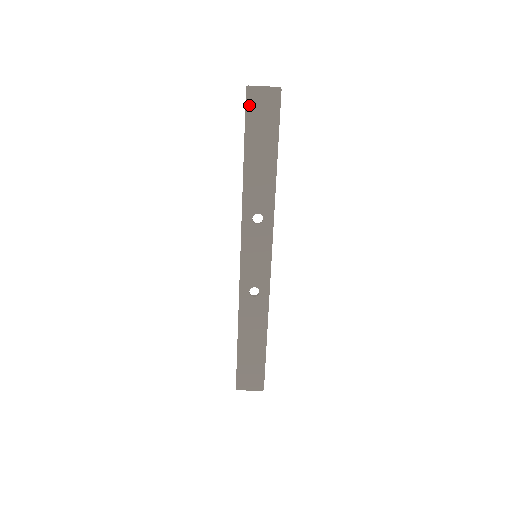
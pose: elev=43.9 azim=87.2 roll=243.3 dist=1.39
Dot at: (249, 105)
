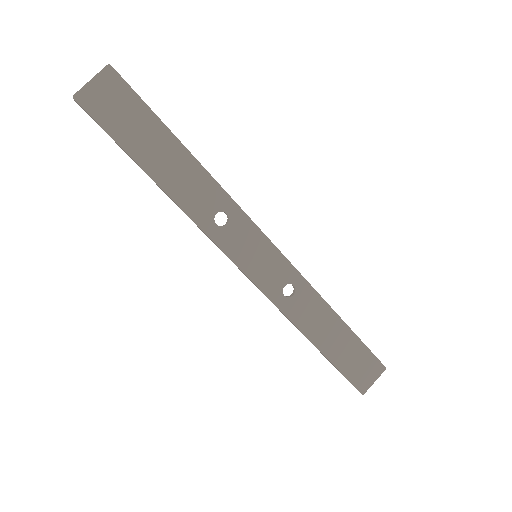
Dot at: (96, 114)
